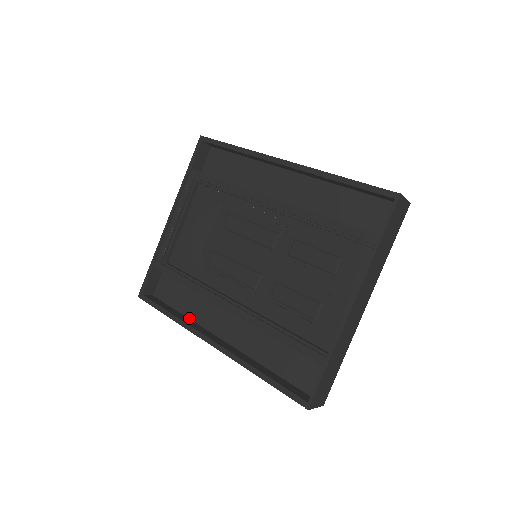
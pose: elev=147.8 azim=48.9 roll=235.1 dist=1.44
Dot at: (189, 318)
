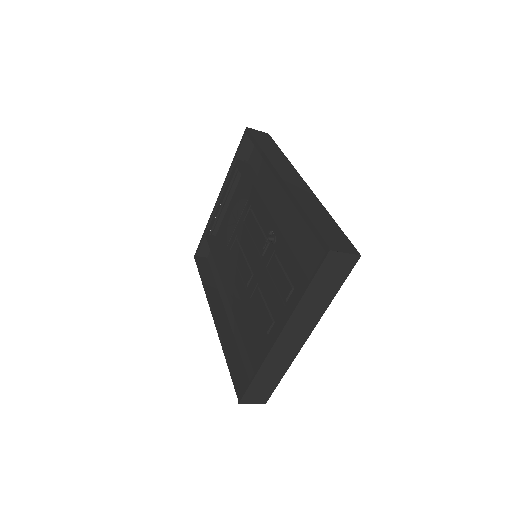
Dot at: (217, 287)
